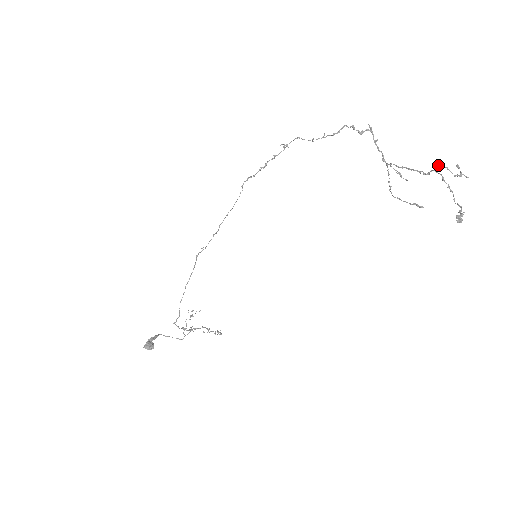
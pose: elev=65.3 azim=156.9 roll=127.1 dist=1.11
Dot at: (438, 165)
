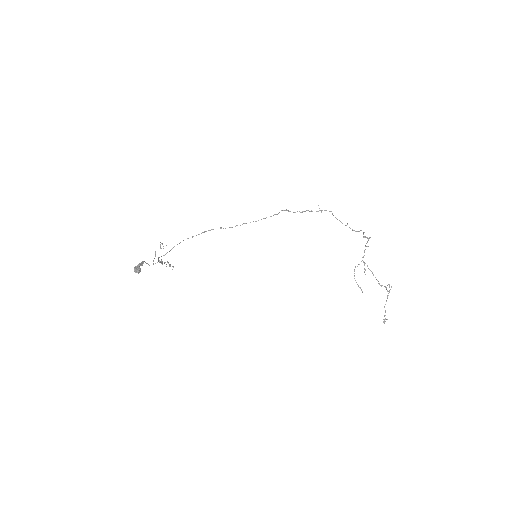
Dot at: occluded
